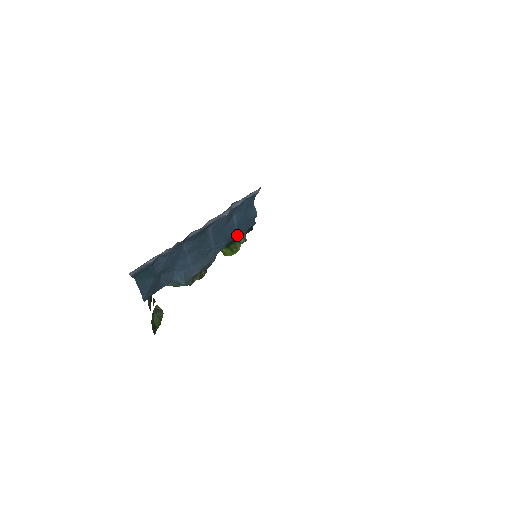
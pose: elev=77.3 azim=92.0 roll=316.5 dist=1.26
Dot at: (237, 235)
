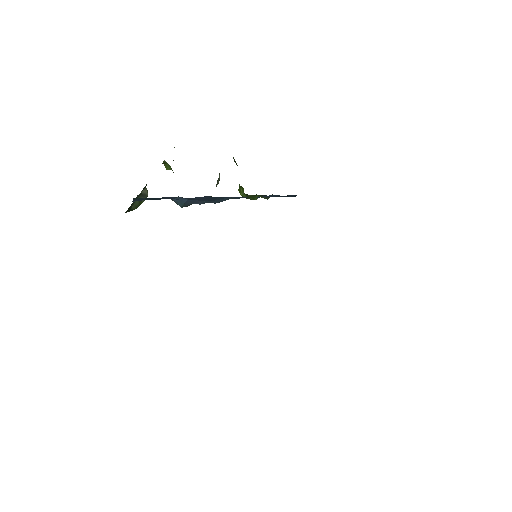
Dot at: (262, 195)
